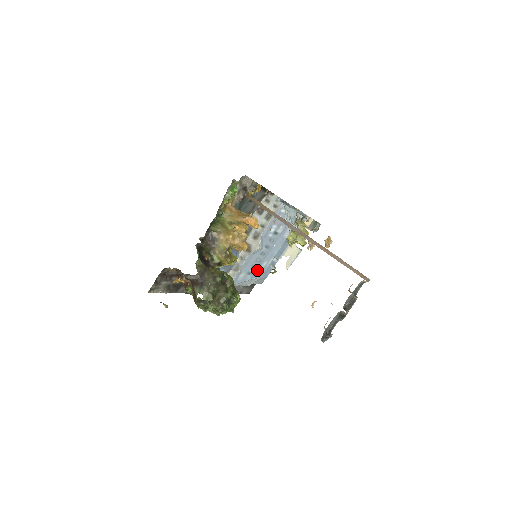
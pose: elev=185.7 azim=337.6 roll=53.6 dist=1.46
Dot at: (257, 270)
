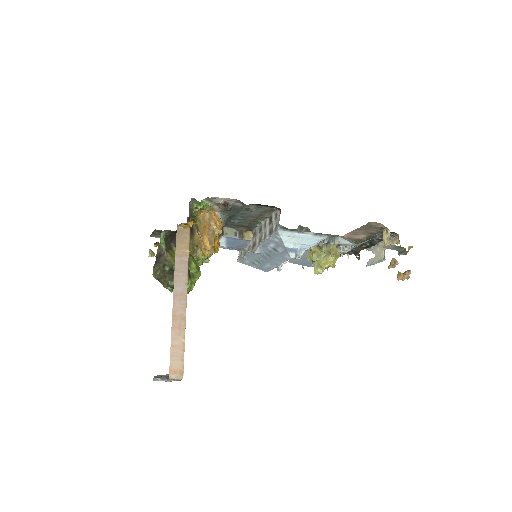
Dot at: (262, 265)
